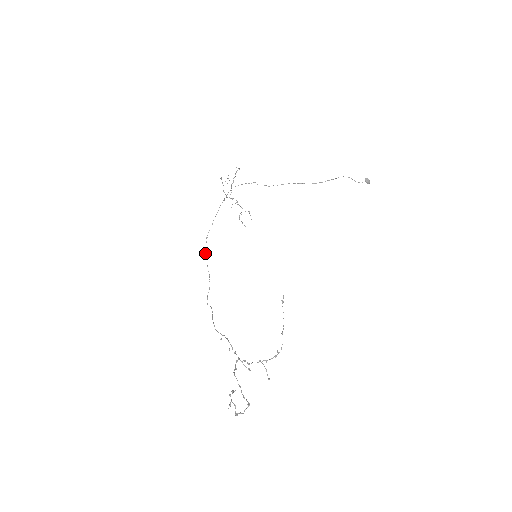
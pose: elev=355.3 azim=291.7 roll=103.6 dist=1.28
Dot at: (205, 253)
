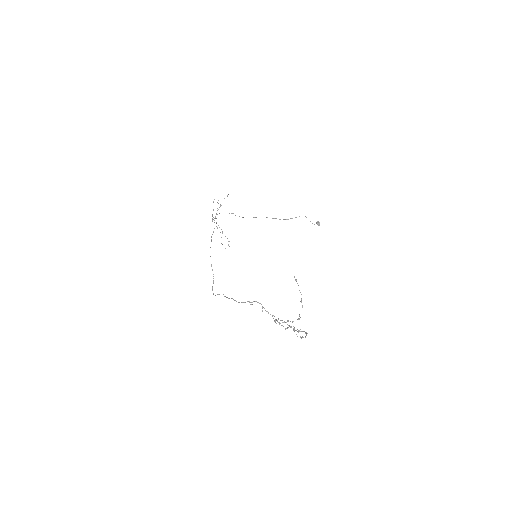
Dot at: occluded
